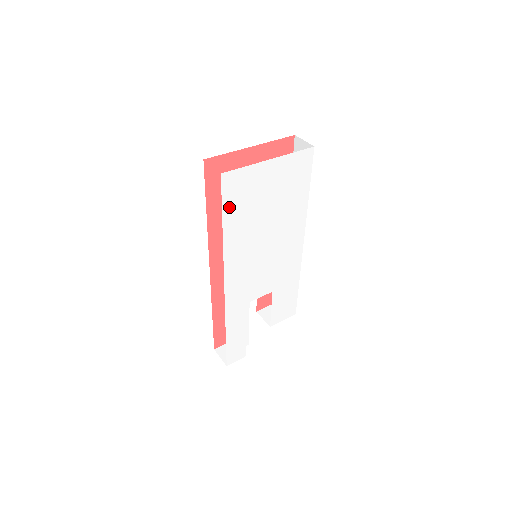
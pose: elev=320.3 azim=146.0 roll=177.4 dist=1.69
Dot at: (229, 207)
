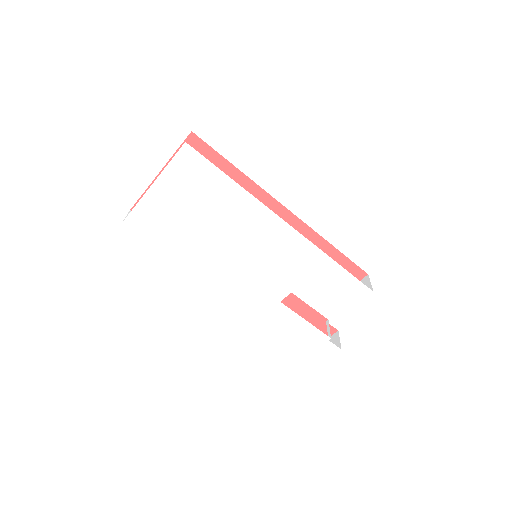
Dot at: (158, 241)
